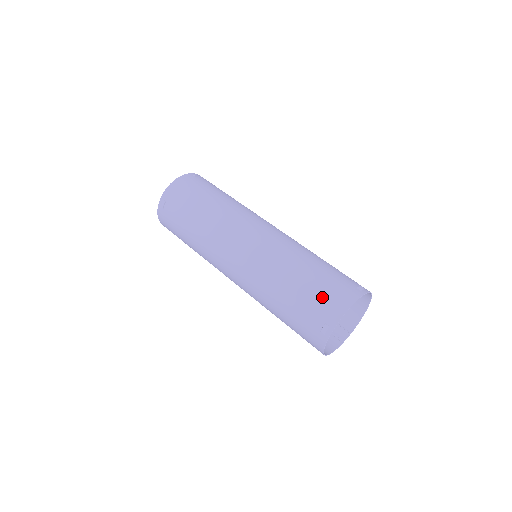
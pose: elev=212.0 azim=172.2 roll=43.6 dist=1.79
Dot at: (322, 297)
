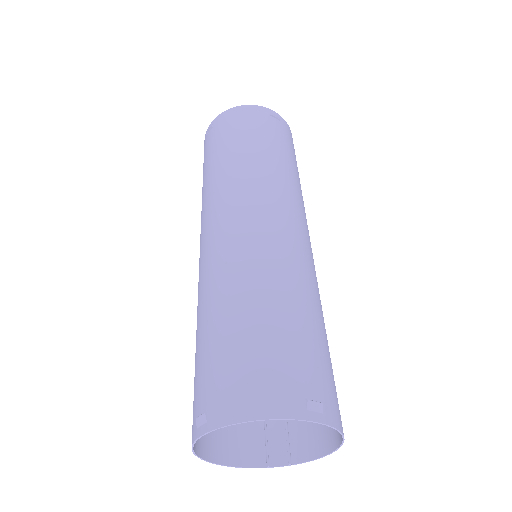
Dot at: (236, 368)
